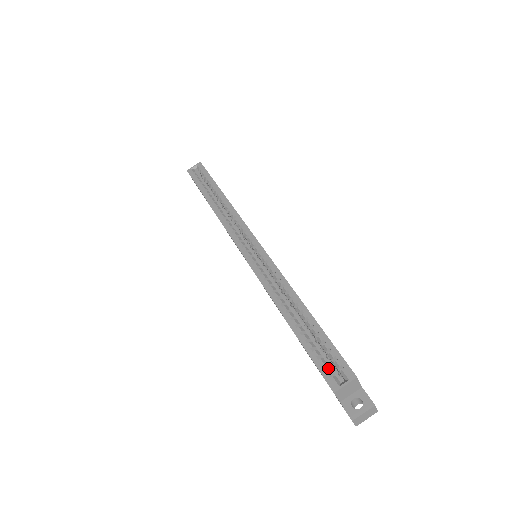
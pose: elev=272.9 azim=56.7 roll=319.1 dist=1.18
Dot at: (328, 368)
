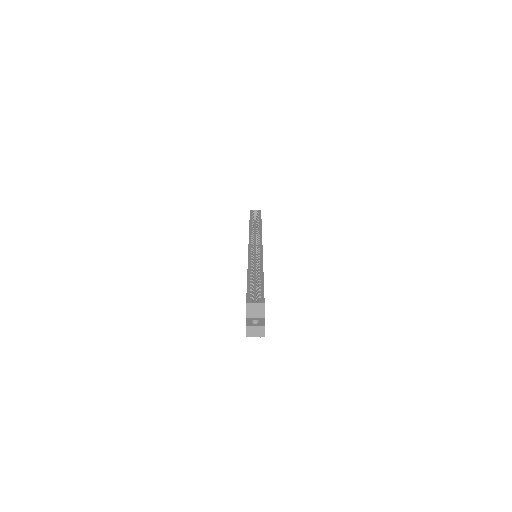
Dot at: (252, 295)
